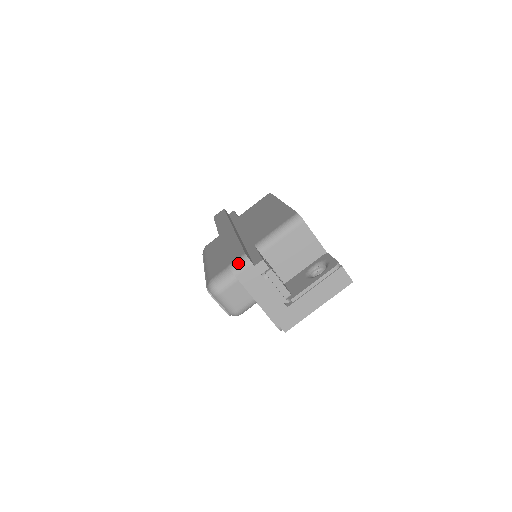
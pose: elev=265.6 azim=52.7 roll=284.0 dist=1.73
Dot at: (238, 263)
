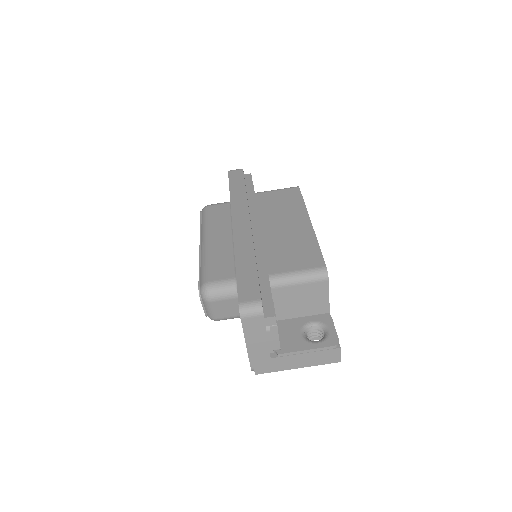
Dot at: (250, 308)
